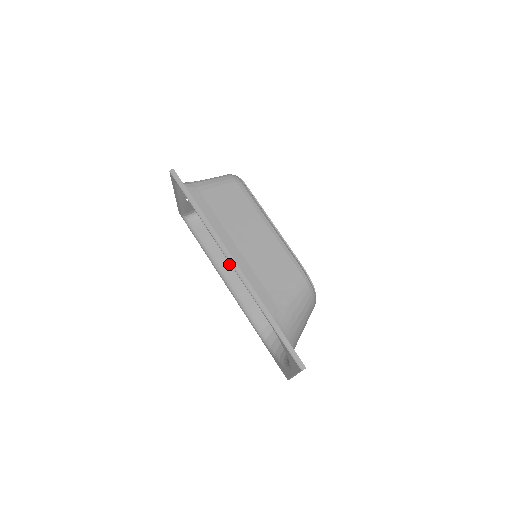
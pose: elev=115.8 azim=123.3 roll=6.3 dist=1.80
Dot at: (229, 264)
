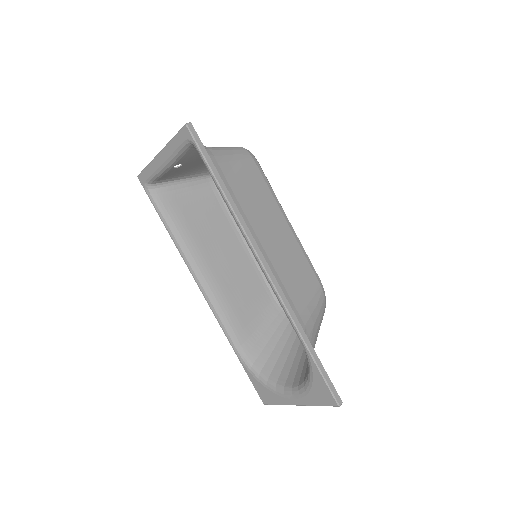
Dot at: (205, 258)
